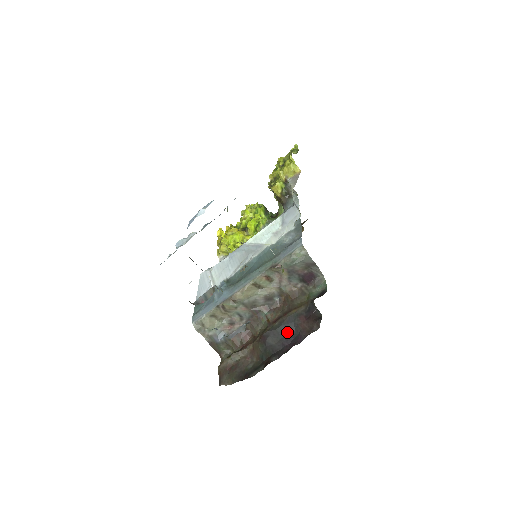
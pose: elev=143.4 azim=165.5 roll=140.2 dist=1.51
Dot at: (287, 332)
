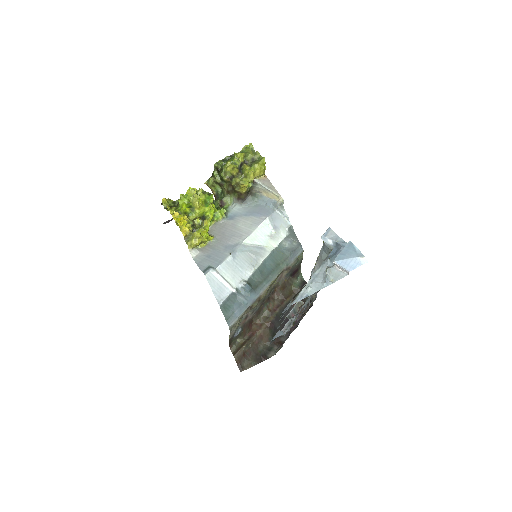
Dot at: (285, 316)
